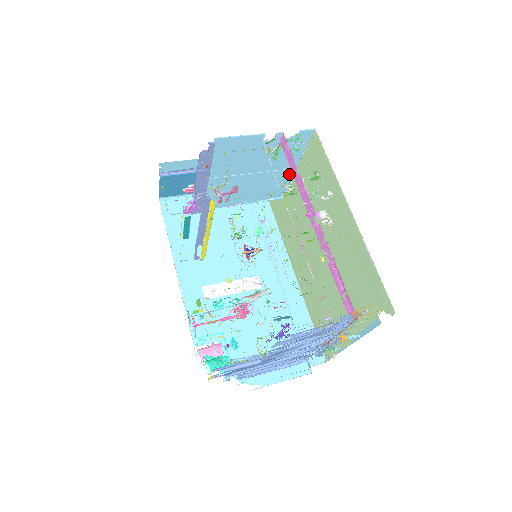
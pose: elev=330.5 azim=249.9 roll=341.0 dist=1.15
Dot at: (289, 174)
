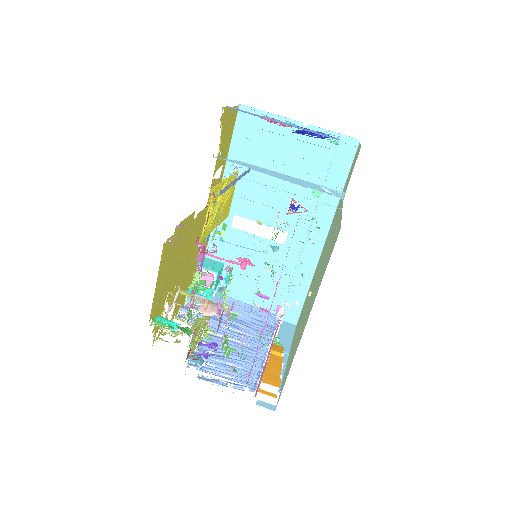
Dot at: occluded
